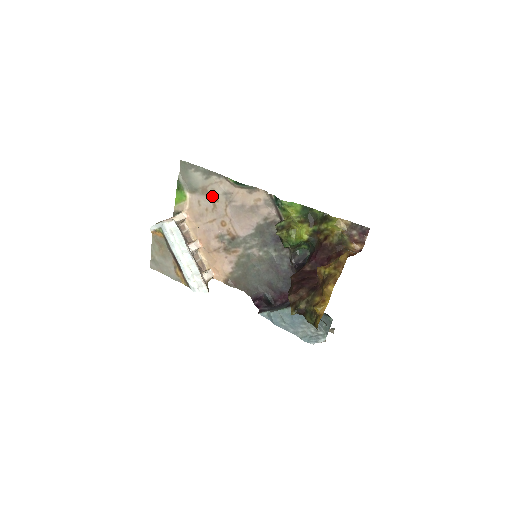
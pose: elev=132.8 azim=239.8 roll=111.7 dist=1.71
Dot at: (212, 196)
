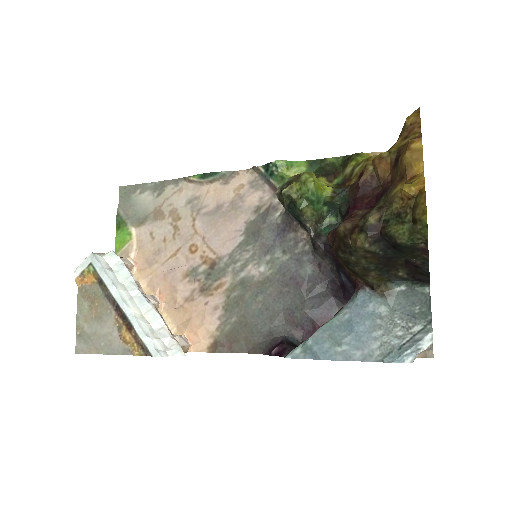
Dot at: (170, 216)
